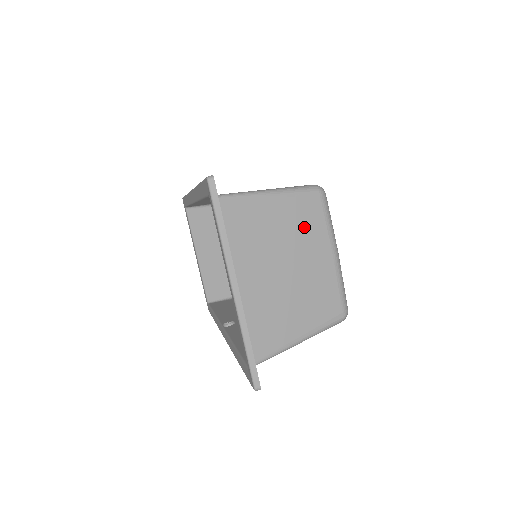
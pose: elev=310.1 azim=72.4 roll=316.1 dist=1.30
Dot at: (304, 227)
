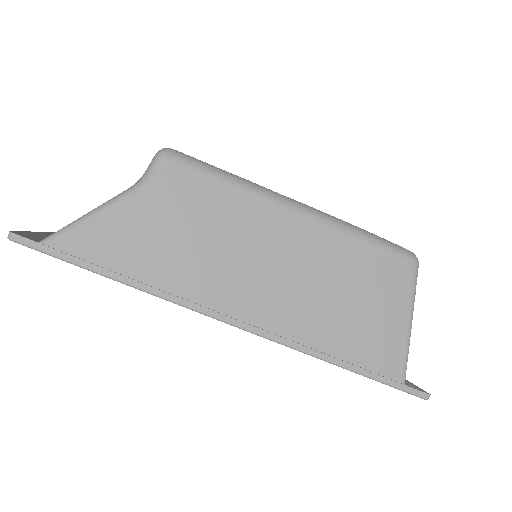
Dot at: occluded
